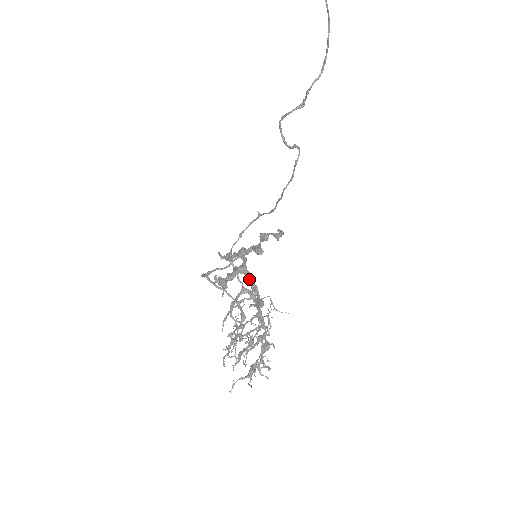
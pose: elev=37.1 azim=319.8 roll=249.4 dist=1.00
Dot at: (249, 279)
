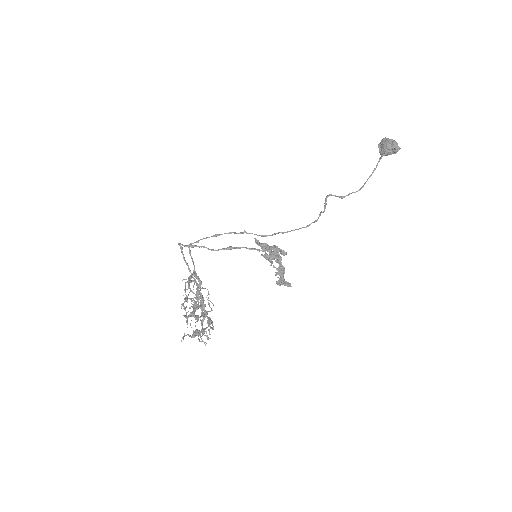
Dot at: (282, 266)
